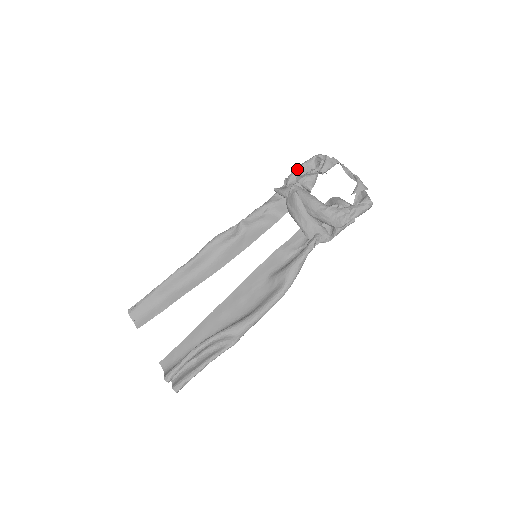
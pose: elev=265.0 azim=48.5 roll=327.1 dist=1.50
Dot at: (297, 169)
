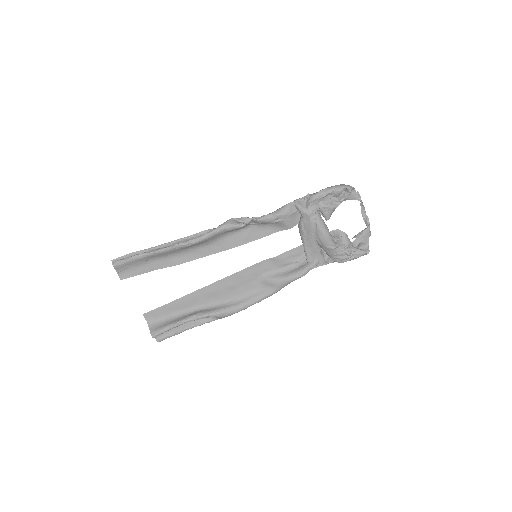
Dot at: (324, 194)
